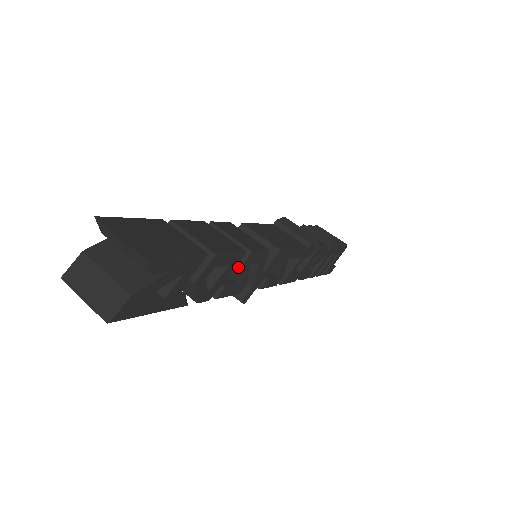
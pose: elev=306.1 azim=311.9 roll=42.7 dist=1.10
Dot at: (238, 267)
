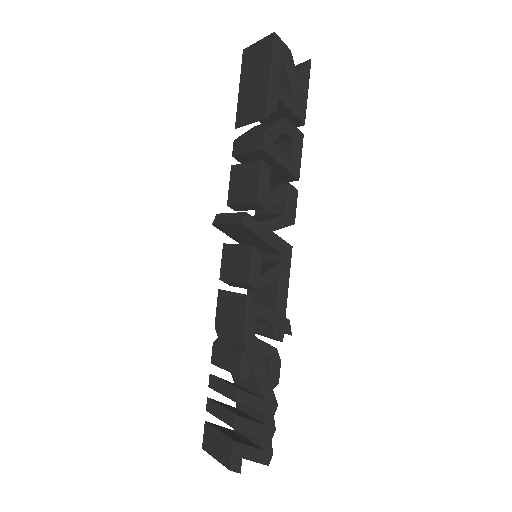
Dot at: (282, 184)
